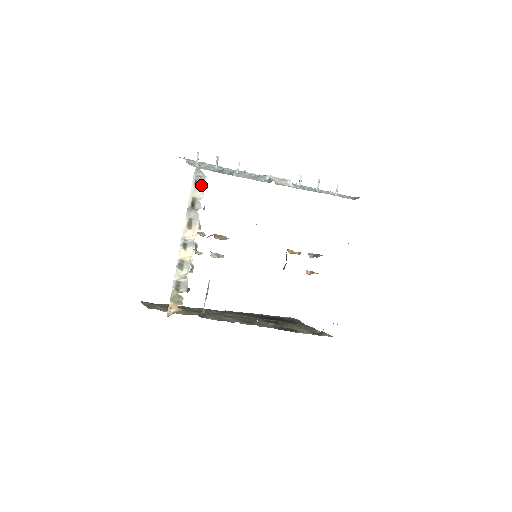
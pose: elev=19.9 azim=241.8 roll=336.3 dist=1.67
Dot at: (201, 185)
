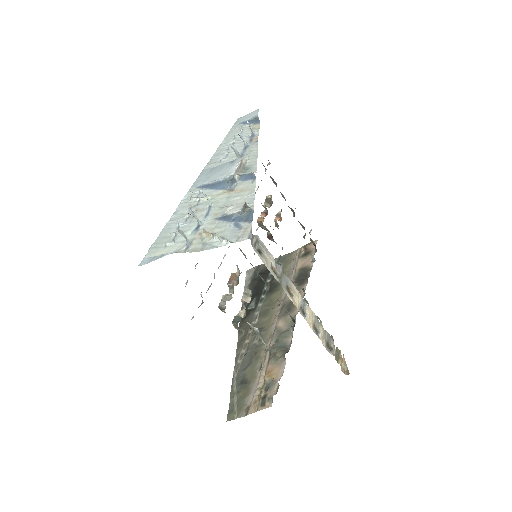
Dot at: (263, 248)
